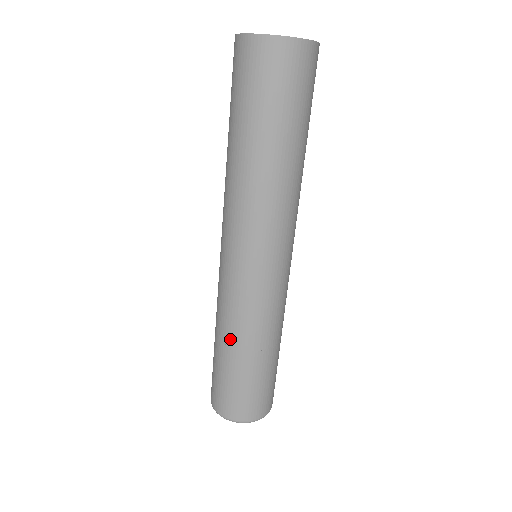
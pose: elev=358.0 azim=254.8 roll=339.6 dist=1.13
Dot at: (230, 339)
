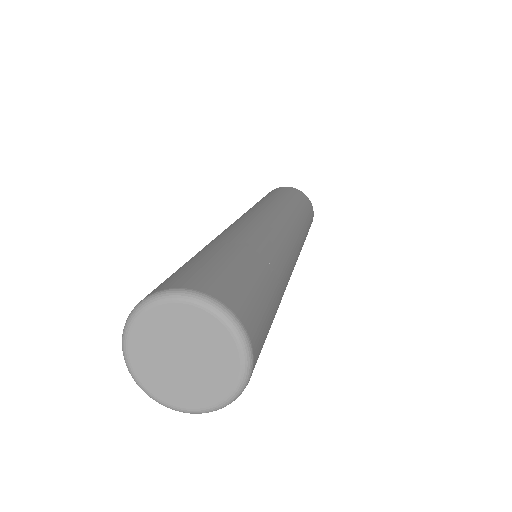
Dot at: occluded
